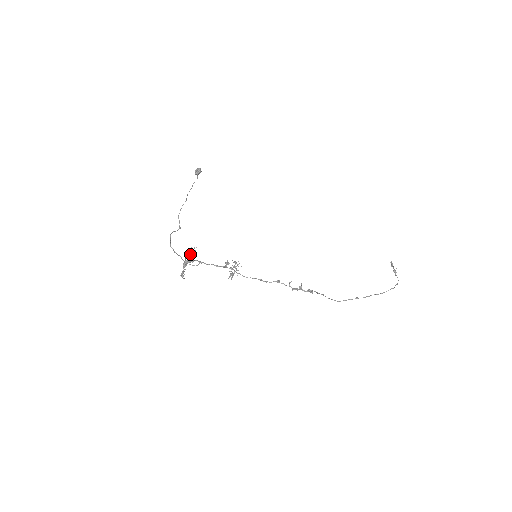
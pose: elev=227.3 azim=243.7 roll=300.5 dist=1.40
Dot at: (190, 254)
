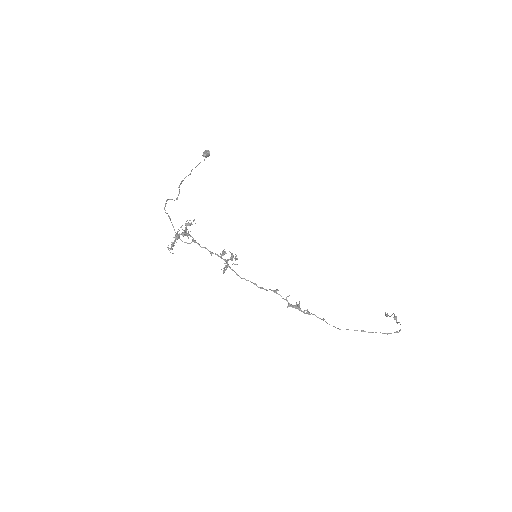
Dot at: occluded
